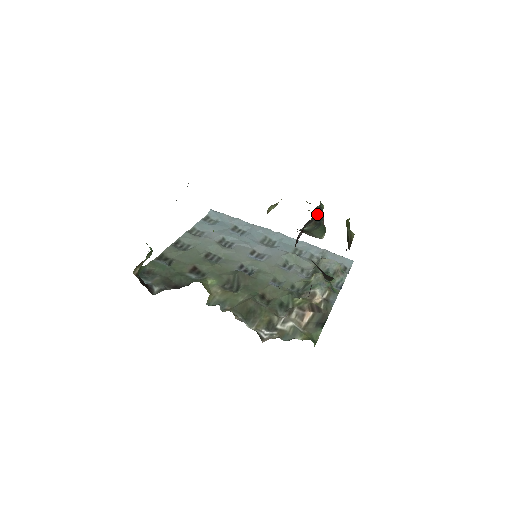
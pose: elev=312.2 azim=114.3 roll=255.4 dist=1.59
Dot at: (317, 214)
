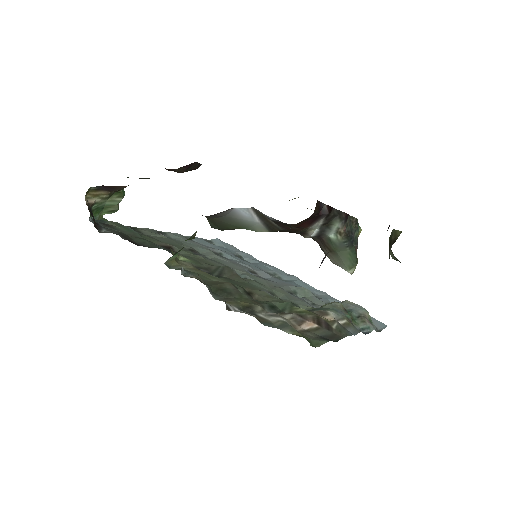
Dot at: (351, 227)
